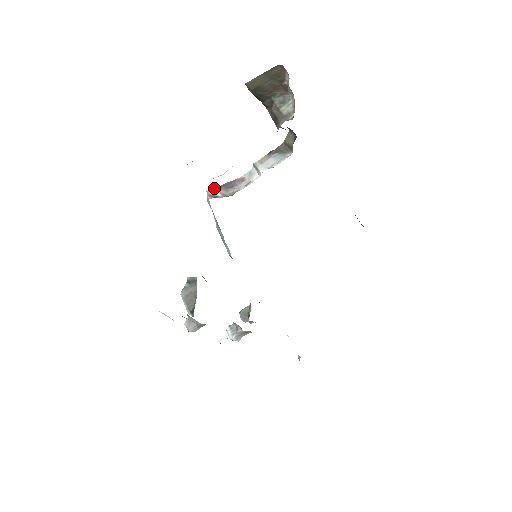
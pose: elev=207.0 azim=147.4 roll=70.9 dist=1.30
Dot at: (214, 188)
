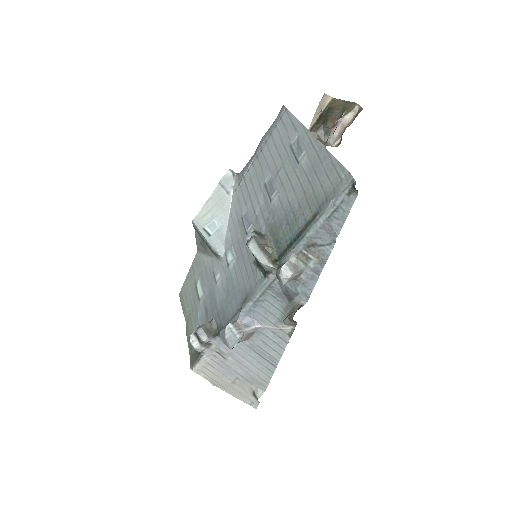
Dot at: occluded
